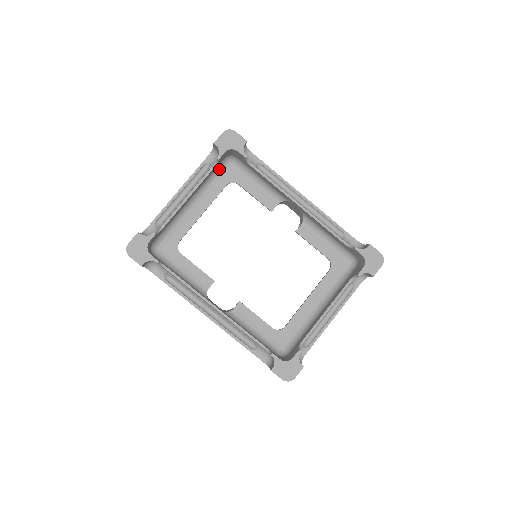
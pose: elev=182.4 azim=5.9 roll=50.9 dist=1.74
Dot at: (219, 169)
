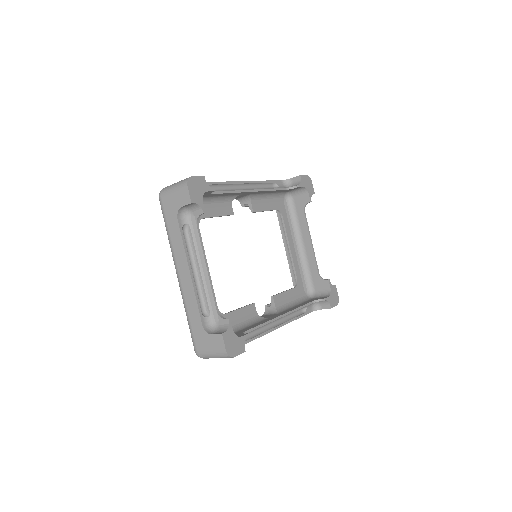
Dot at: occluded
